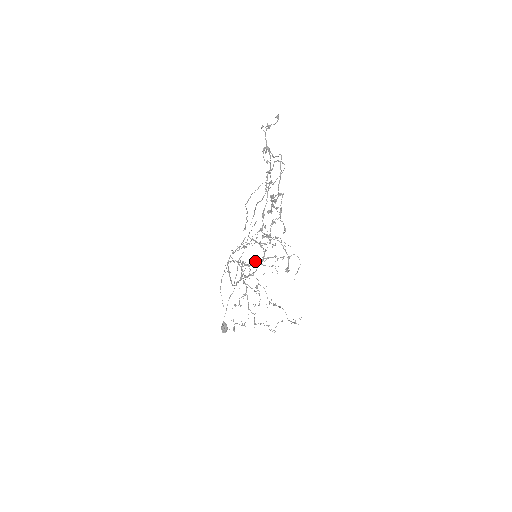
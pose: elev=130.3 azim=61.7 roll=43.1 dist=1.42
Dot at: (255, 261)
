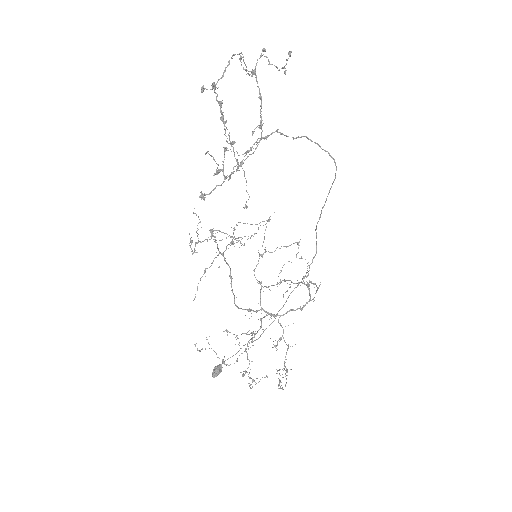
Dot at: (273, 285)
